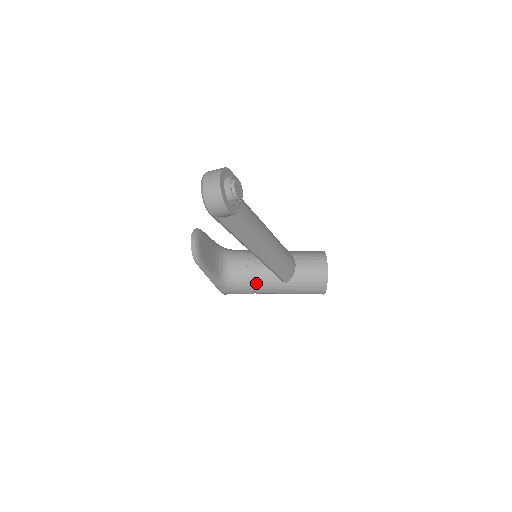
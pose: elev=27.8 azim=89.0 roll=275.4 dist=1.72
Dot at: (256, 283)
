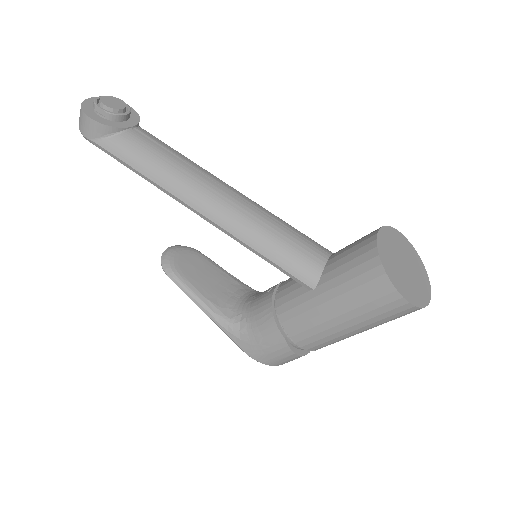
Dot at: (276, 311)
